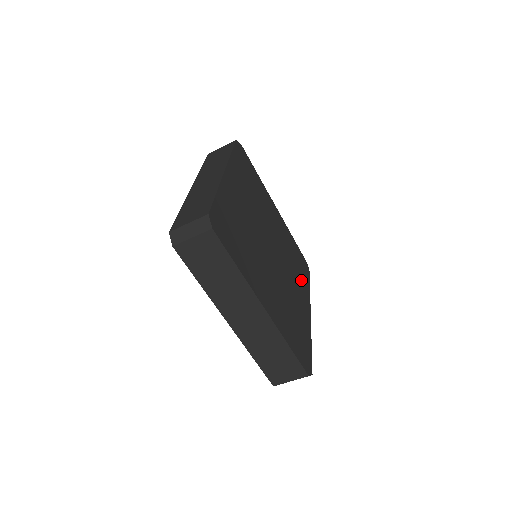
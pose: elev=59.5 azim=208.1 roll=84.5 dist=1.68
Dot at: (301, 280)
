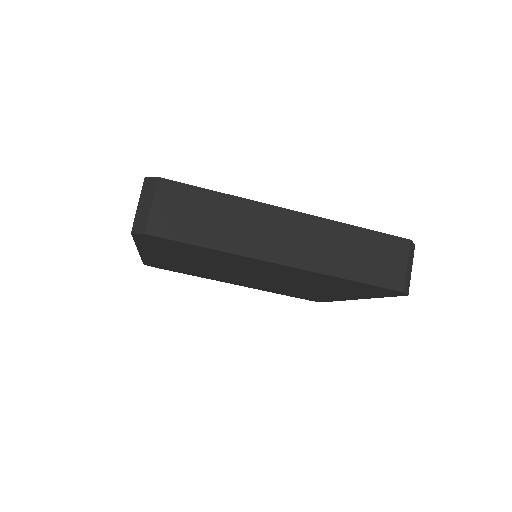
Dot at: occluded
